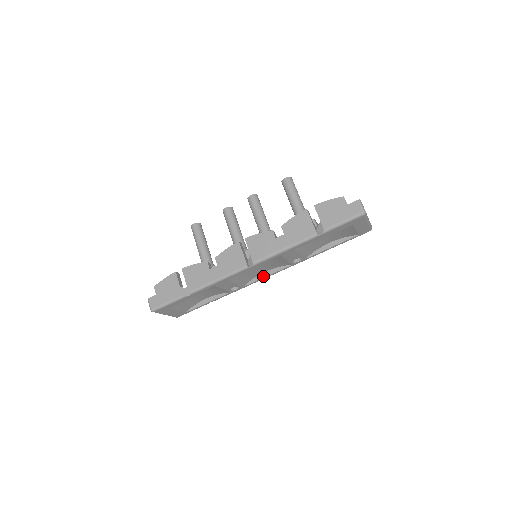
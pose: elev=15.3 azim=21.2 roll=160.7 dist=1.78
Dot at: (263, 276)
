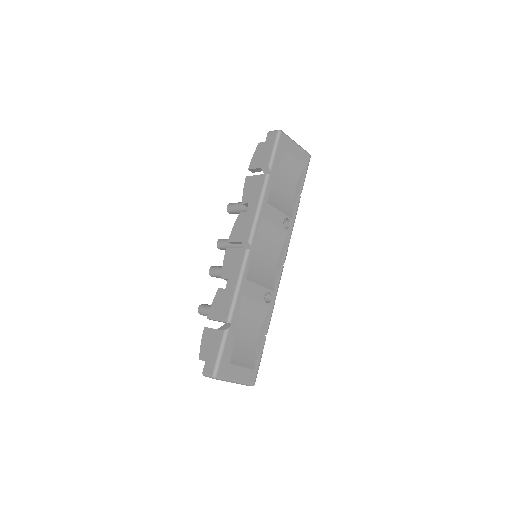
Dot at: (279, 266)
